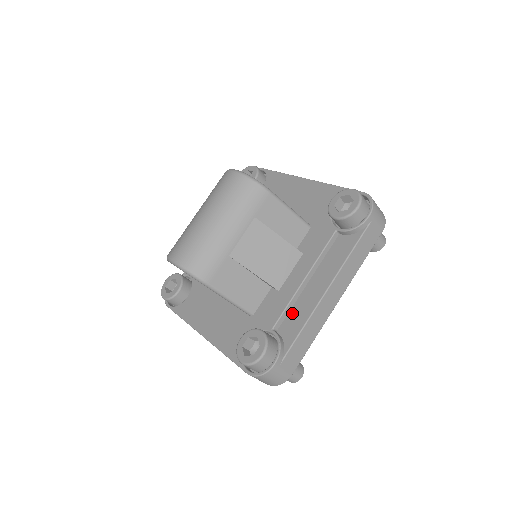
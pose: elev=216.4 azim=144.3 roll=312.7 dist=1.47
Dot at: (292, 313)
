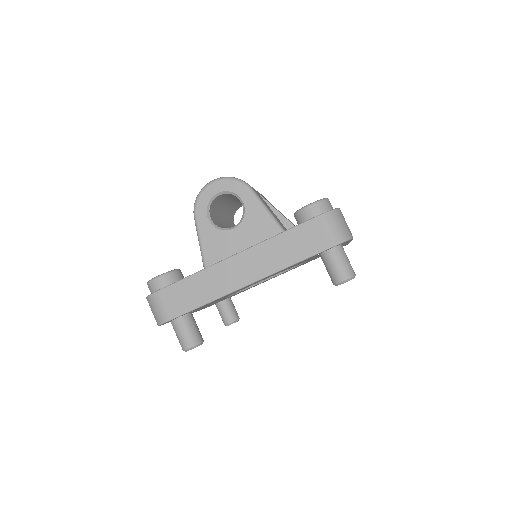
Dot at: occluded
